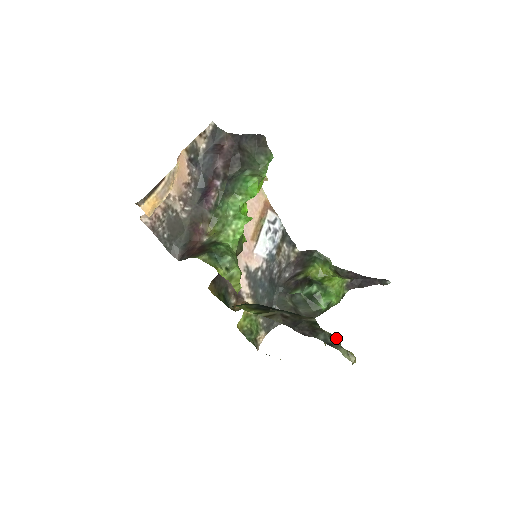
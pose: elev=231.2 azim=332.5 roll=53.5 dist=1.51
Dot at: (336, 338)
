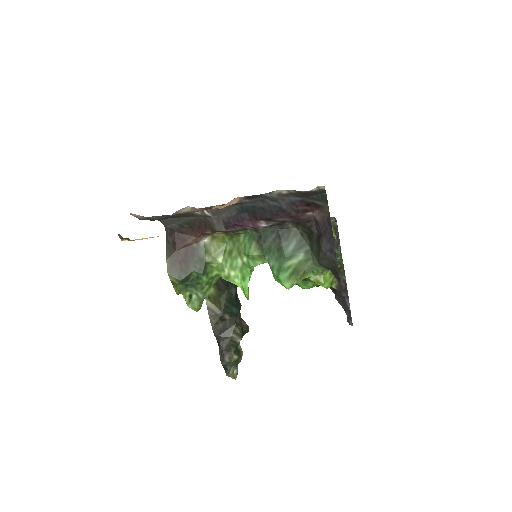
Dot at: (237, 364)
